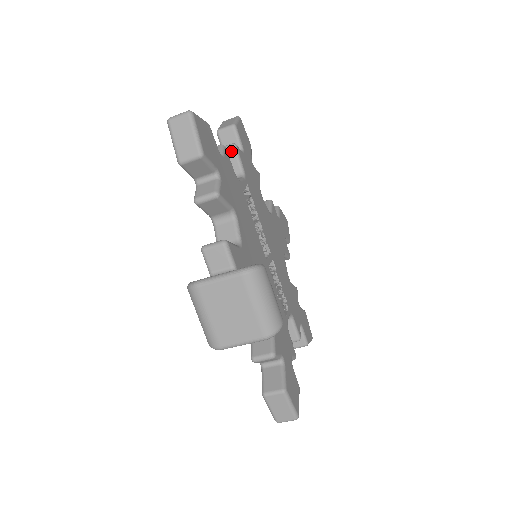
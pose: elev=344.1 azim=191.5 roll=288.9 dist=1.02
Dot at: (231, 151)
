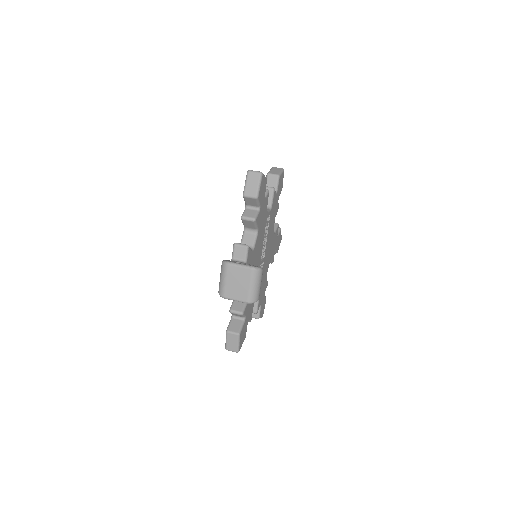
Dot at: (270, 191)
